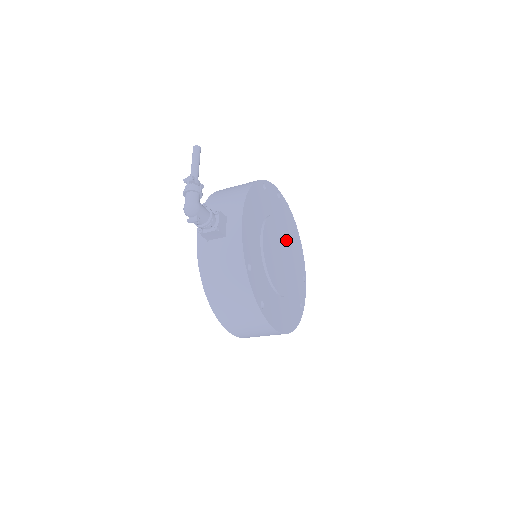
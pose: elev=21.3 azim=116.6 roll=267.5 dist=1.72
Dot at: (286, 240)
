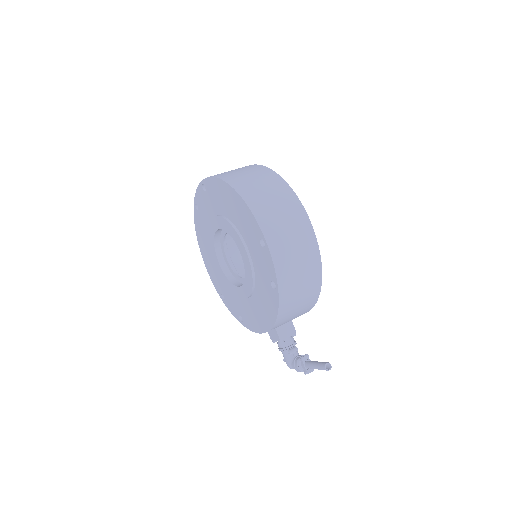
Dot at: occluded
